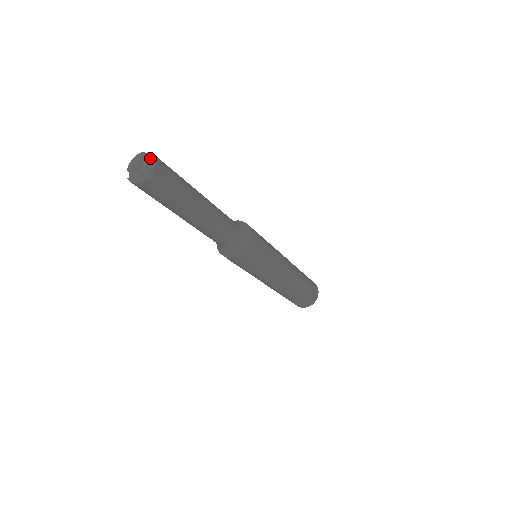
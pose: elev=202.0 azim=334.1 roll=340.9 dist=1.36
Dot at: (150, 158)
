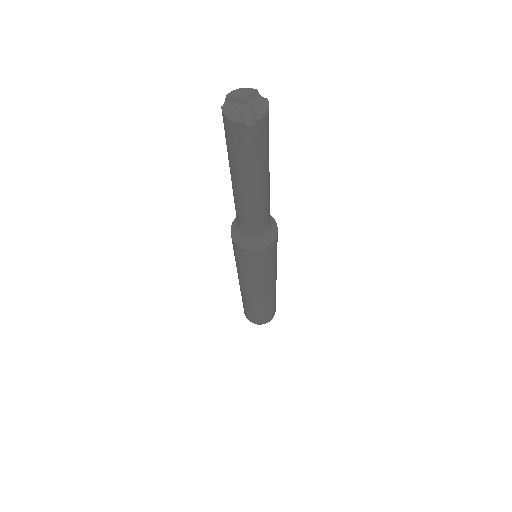
Dot at: (262, 103)
